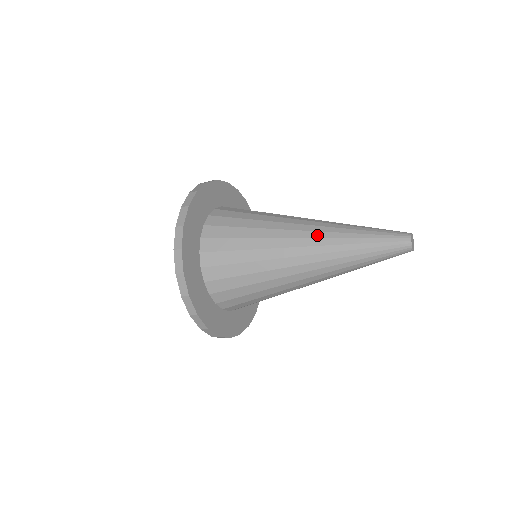
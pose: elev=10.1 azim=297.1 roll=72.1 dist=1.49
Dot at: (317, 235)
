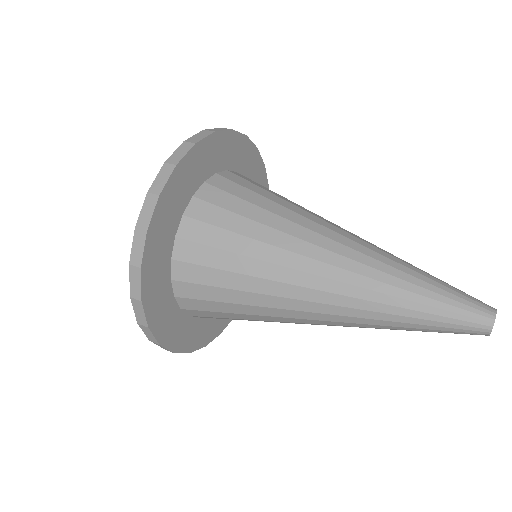
Dot at: (346, 303)
